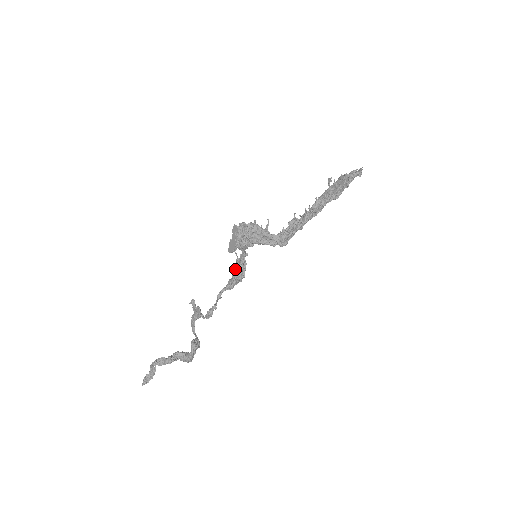
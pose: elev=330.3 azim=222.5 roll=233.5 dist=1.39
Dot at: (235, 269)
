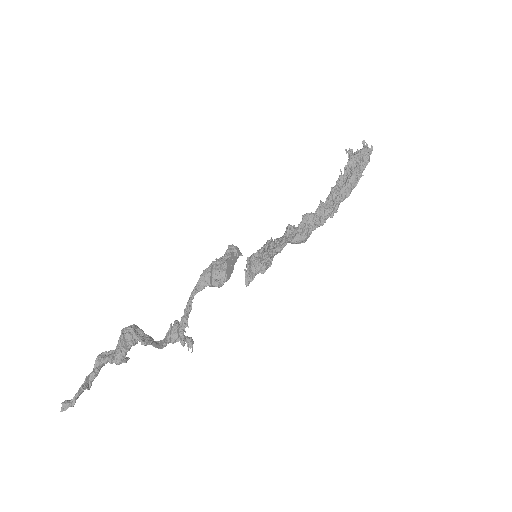
Dot at: (218, 259)
